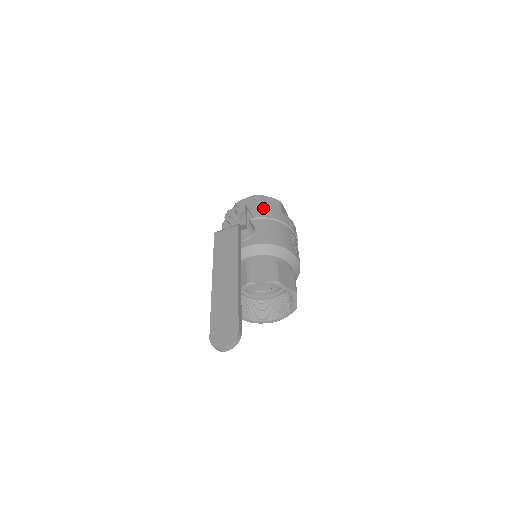
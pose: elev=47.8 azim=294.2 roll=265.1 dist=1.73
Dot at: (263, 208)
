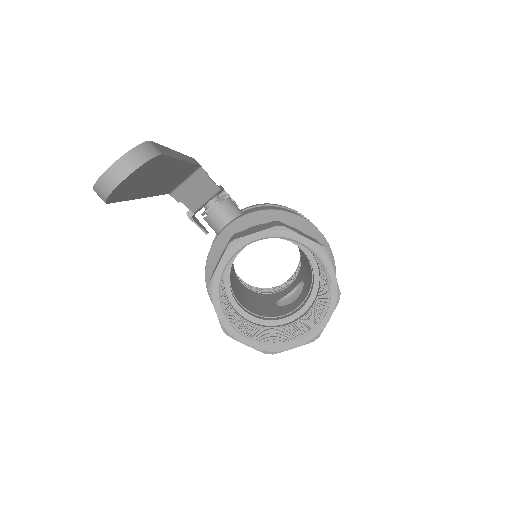
Dot at: occluded
